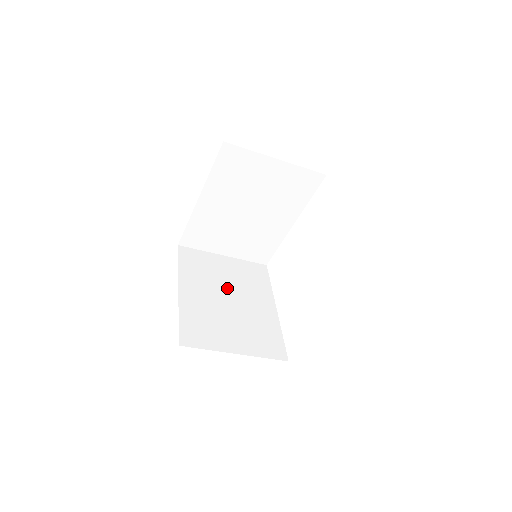
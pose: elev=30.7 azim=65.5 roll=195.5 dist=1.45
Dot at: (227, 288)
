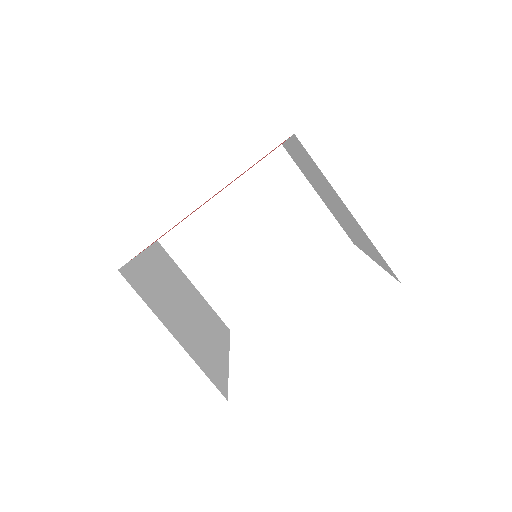
Dot at: (188, 300)
